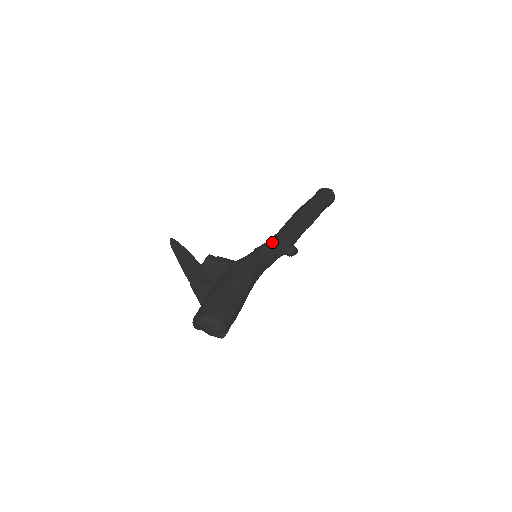
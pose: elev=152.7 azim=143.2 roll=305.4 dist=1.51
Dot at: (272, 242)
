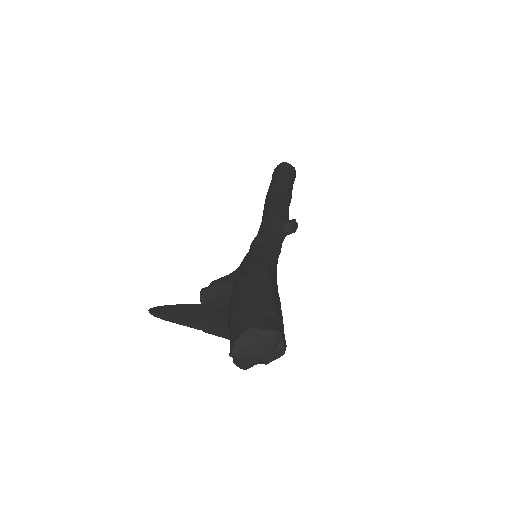
Dot at: (261, 231)
